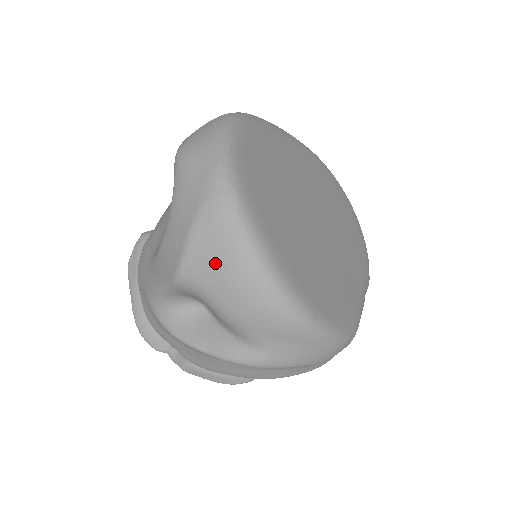
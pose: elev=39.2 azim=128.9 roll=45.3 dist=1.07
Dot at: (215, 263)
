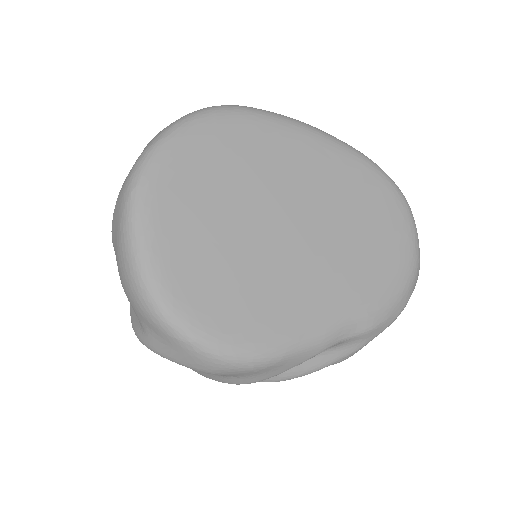
Dot at: (115, 236)
